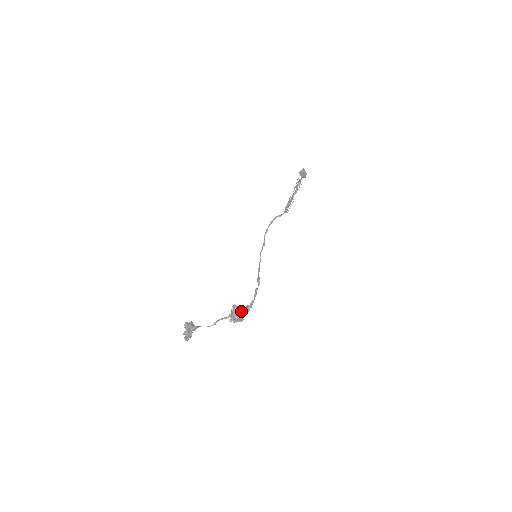
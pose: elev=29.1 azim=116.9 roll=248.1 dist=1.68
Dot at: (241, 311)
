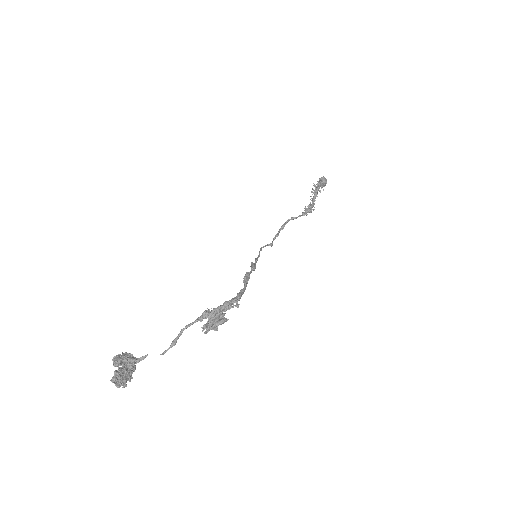
Dot at: (220, 308)
